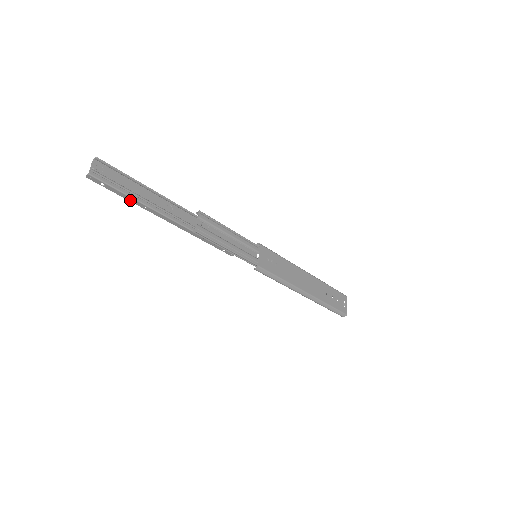
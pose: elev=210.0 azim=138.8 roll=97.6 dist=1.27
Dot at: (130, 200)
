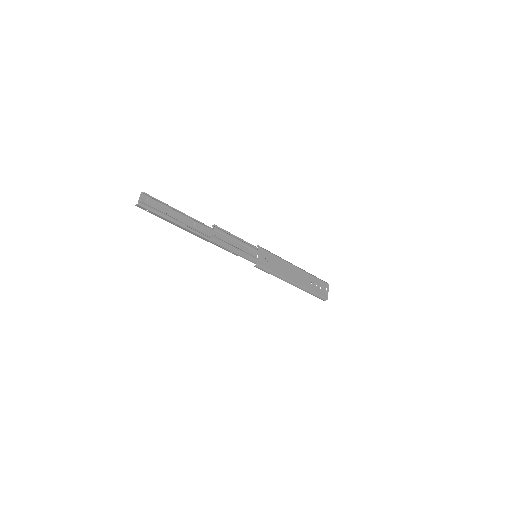
Dot at: (165, 220)
